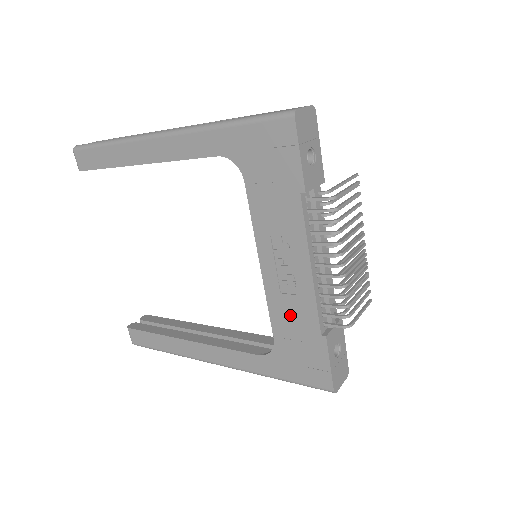
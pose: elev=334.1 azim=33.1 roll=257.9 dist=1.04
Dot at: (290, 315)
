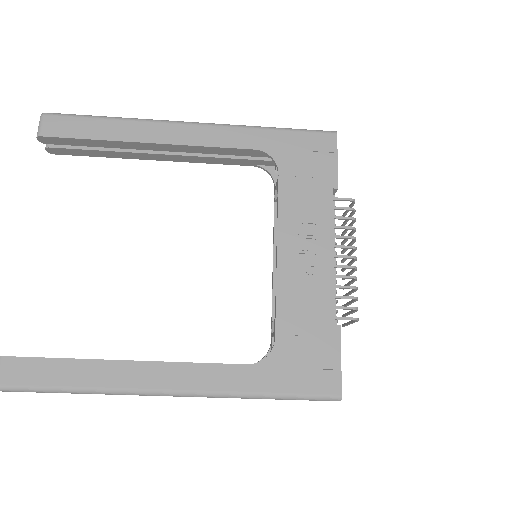
Dot at: (302, 305)
